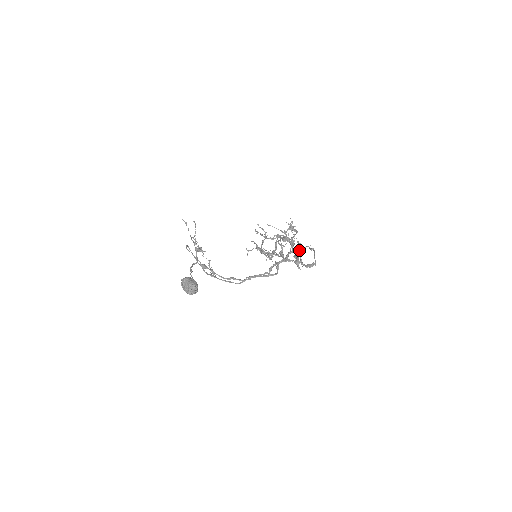
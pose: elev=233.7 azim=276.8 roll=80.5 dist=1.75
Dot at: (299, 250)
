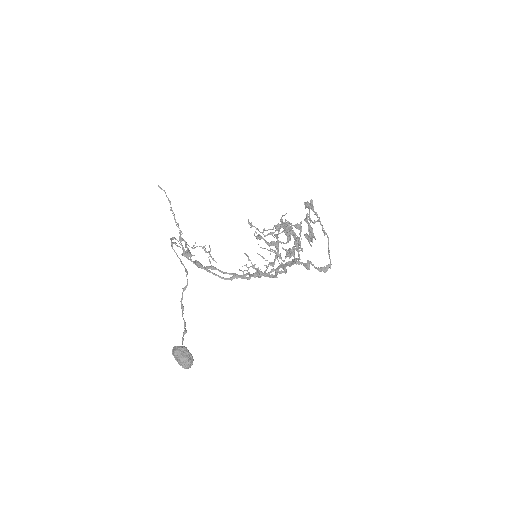
Dot at: (309, 232)
